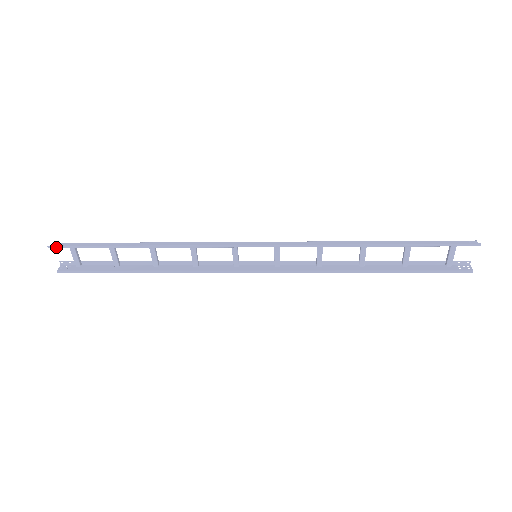
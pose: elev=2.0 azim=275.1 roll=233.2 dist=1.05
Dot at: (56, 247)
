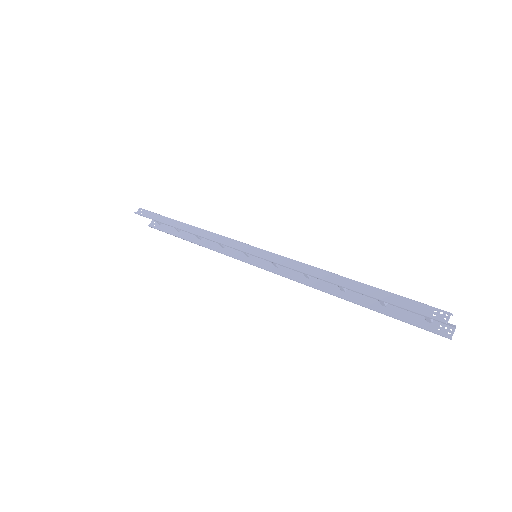
Dot at: (138, 214)
